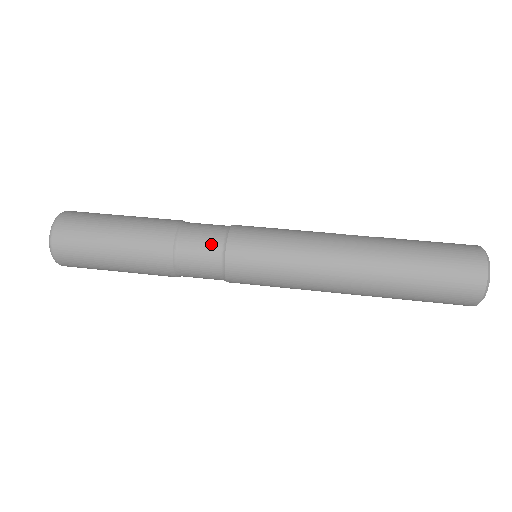
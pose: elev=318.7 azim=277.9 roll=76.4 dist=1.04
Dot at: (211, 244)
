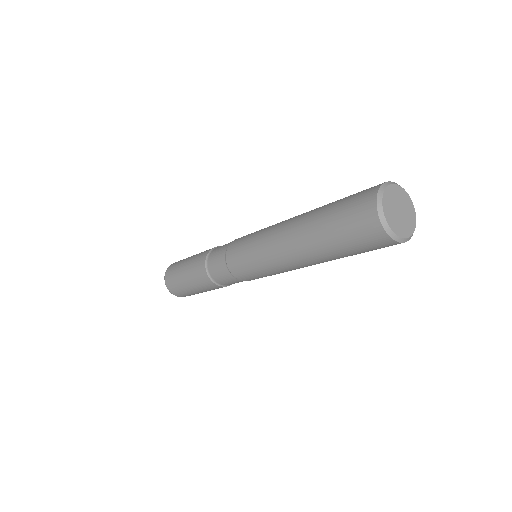
Dot at: (220, 260)
